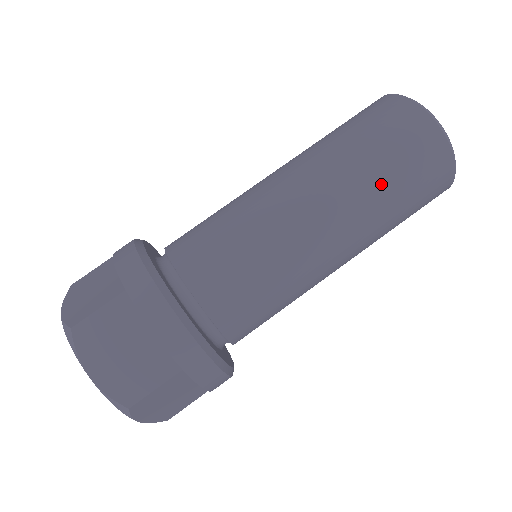
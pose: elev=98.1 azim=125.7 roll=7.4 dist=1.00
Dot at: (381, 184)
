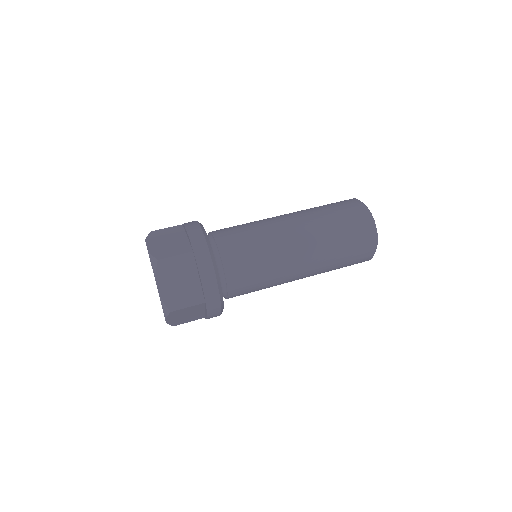
Dot at: (326, 215)
